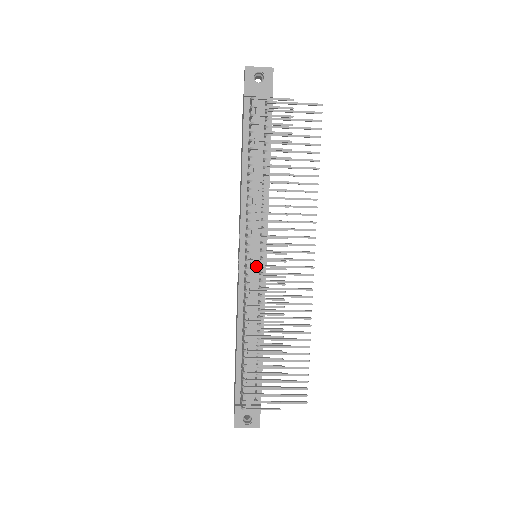
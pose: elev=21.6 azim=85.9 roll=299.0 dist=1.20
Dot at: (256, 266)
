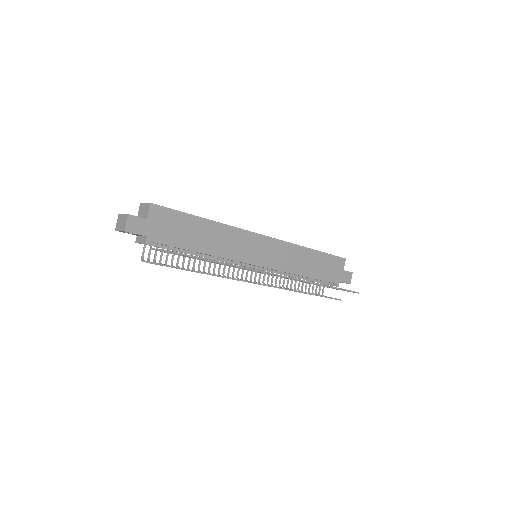
Dot at: (259, 267)
